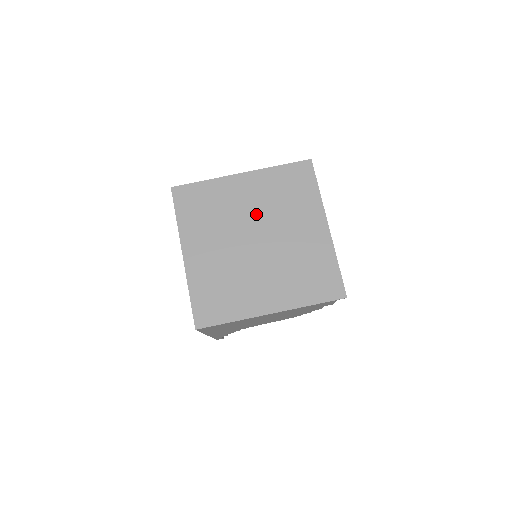
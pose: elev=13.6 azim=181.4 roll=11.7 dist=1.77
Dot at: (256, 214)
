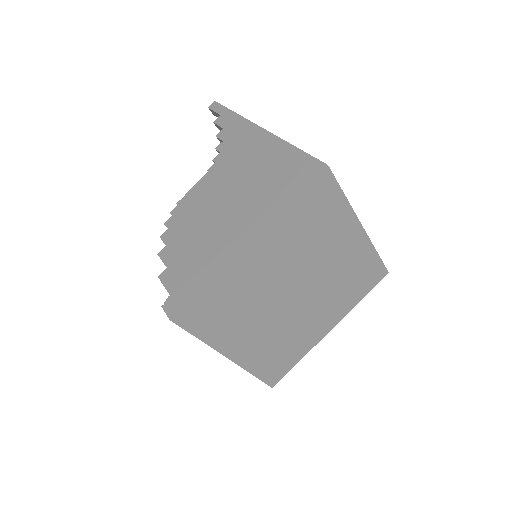
Dot at: (286, 271)
